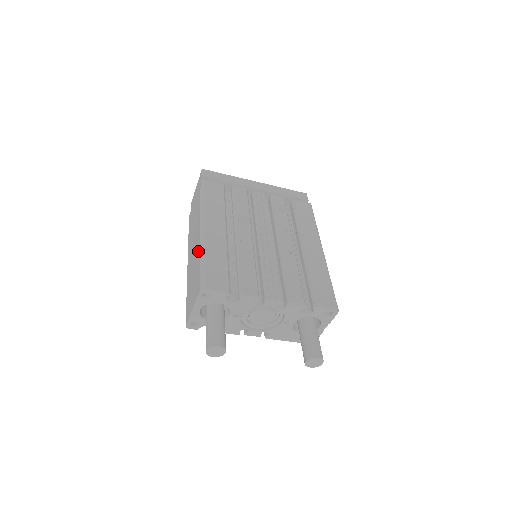
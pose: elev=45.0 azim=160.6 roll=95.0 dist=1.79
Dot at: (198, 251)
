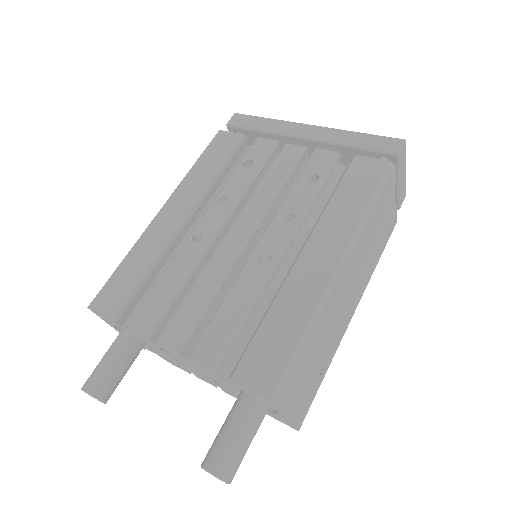
Dot at: occluded
